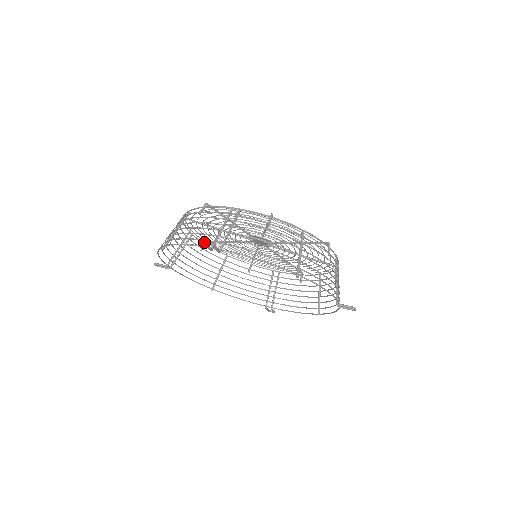
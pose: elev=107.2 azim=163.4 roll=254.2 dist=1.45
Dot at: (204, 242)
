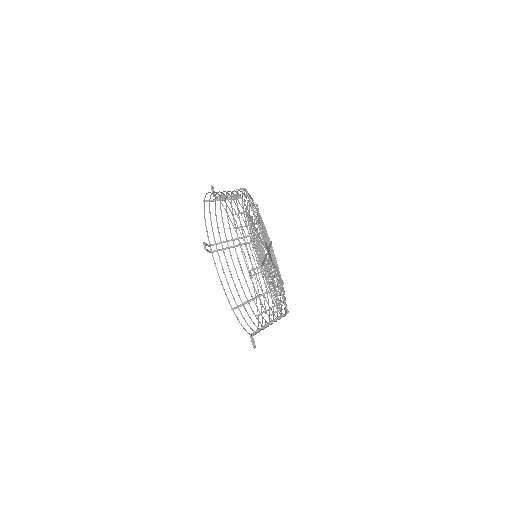
Dot at: (204, 243)
